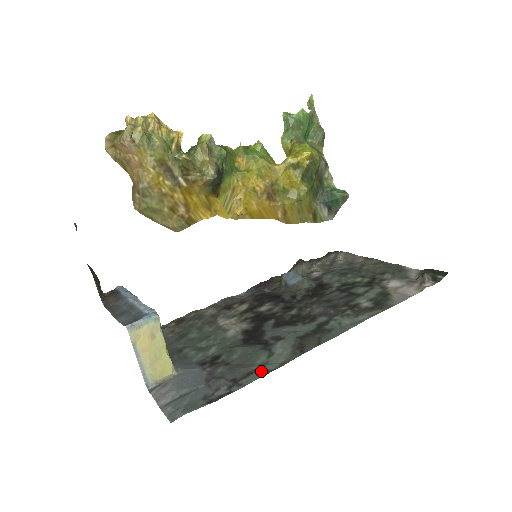
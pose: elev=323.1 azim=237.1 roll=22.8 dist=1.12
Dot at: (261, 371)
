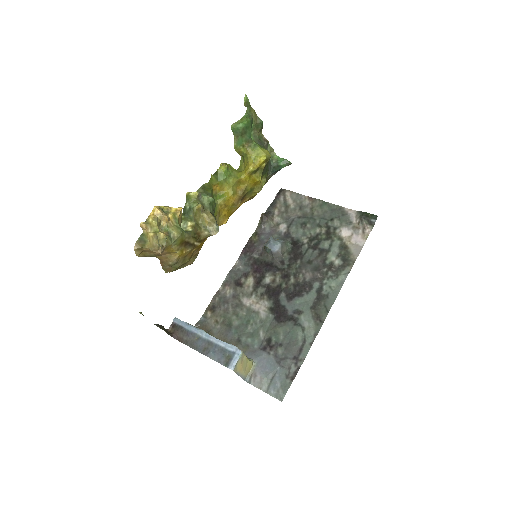
Dot at: (306, 346)
